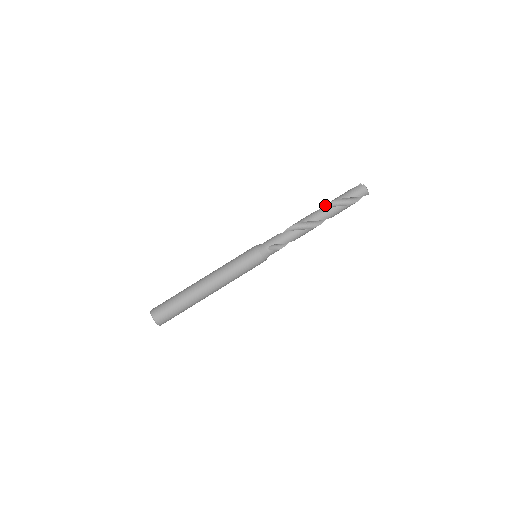
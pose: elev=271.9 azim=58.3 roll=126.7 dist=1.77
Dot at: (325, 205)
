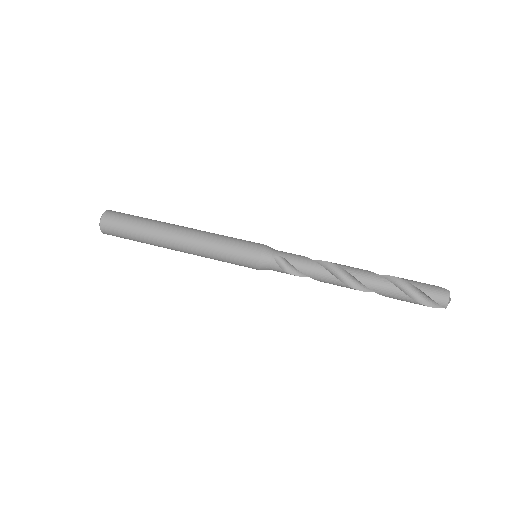
Dot at: (382, 275)
